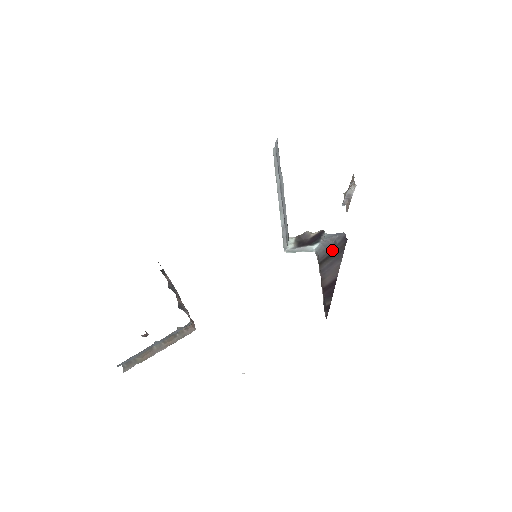
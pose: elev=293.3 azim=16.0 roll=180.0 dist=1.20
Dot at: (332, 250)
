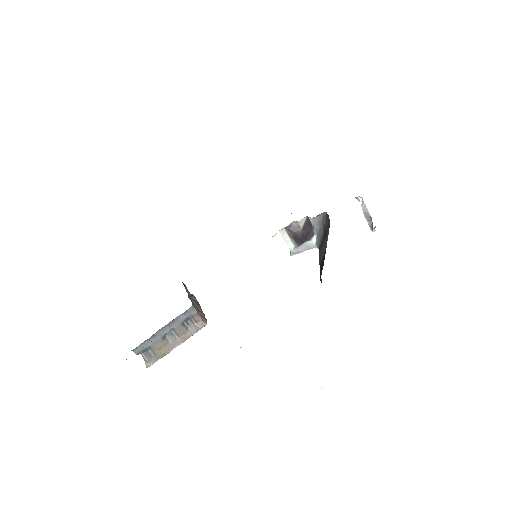
Dot at: (324, 234)
